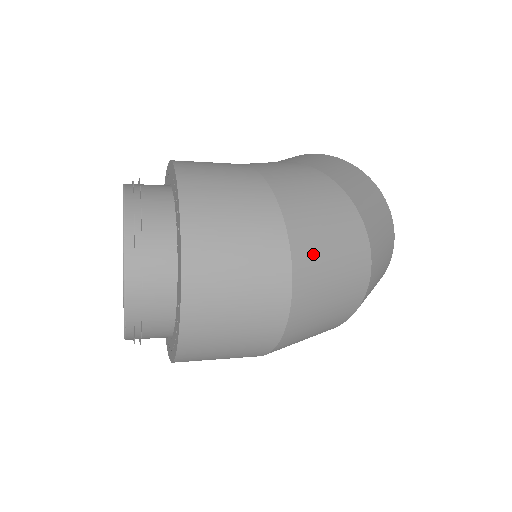
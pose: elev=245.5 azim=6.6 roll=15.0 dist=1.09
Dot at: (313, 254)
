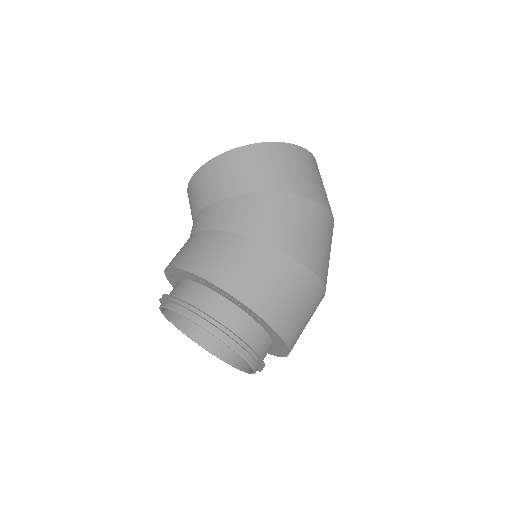
Dot at: (325, 266)
